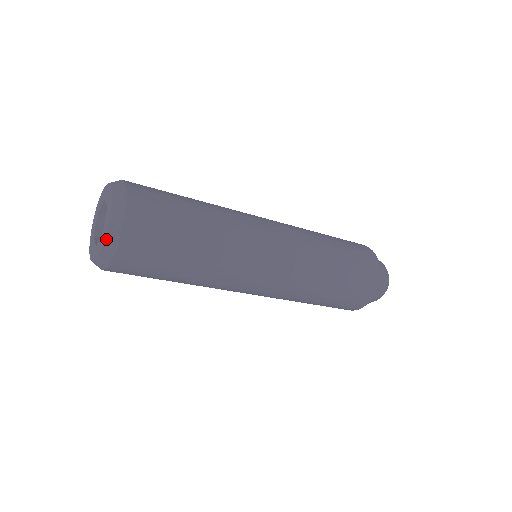
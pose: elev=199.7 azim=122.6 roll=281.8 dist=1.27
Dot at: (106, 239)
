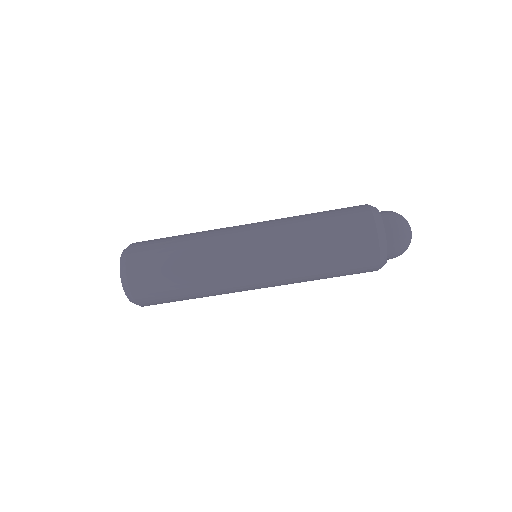
Dot at: (120, 262)
